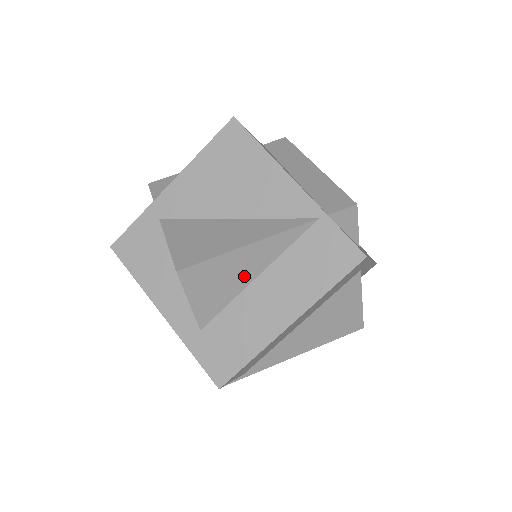
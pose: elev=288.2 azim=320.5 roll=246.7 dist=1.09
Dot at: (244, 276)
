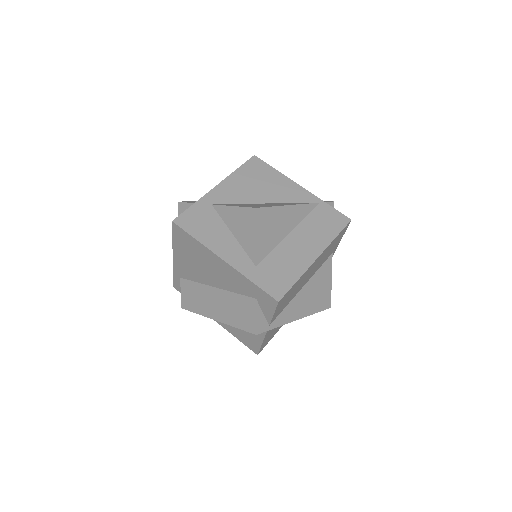
Dot at: (284, 229)
